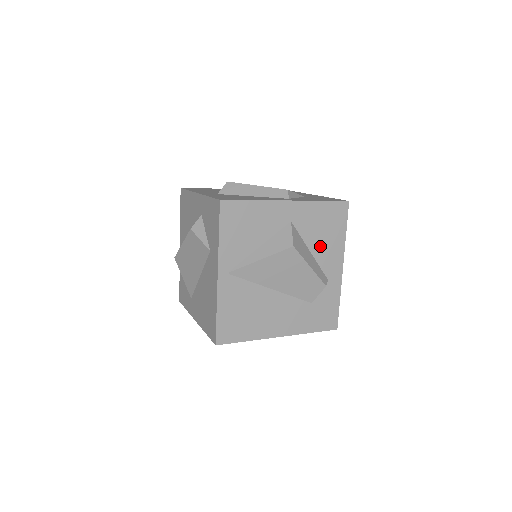
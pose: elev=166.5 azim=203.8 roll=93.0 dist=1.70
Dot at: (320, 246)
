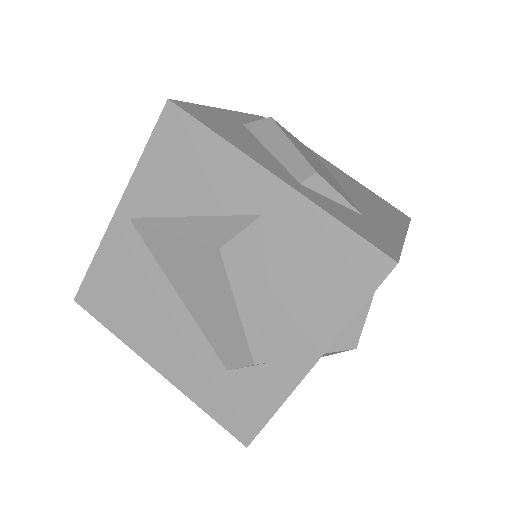
Dot at: (291, 296)
